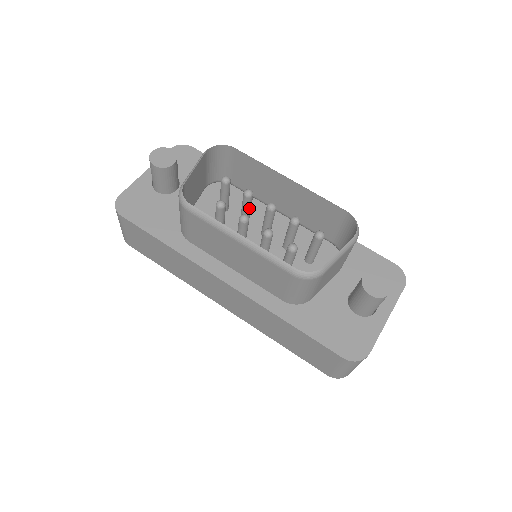
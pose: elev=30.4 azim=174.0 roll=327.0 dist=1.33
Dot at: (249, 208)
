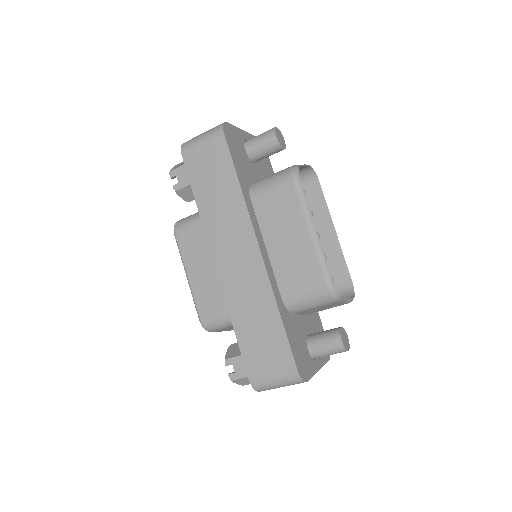
Dot at: occluded
